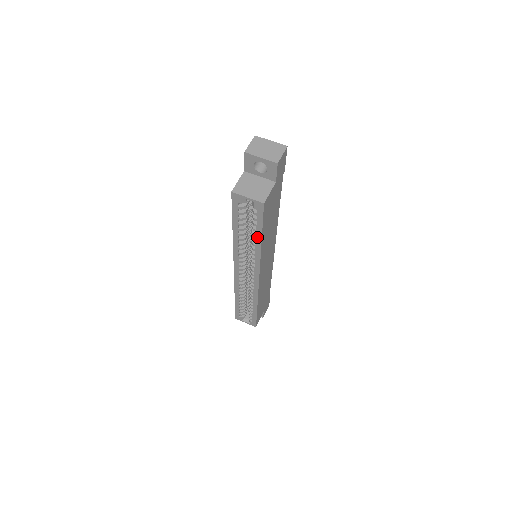
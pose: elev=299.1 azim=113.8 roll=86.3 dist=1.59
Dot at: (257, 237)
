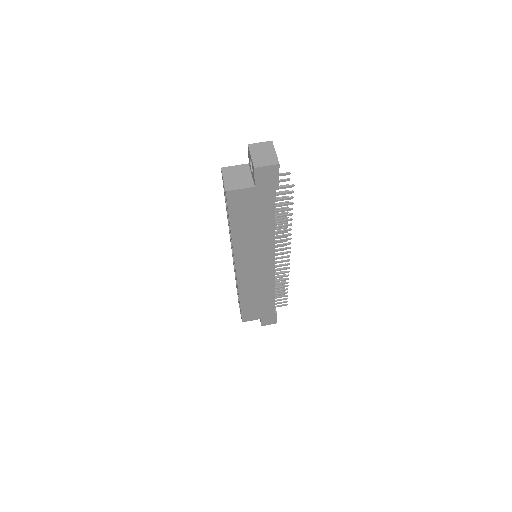
Dot at: occluded
